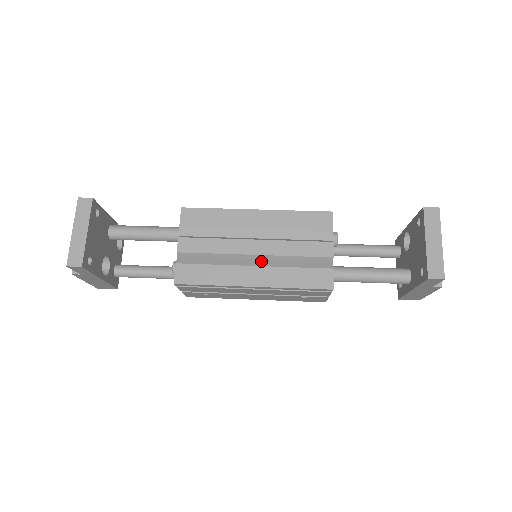
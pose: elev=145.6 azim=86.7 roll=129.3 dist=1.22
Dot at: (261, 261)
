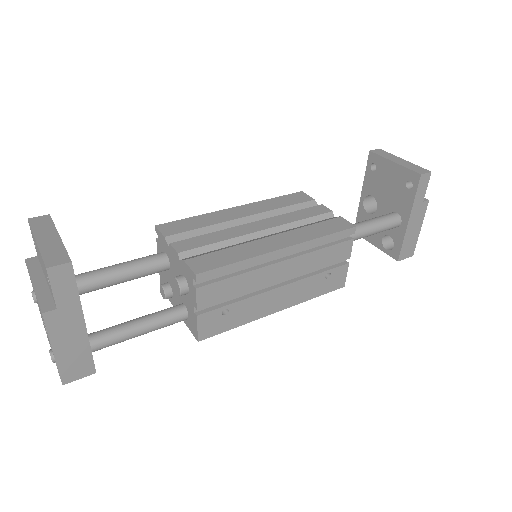
Dot at: (272, 234)
